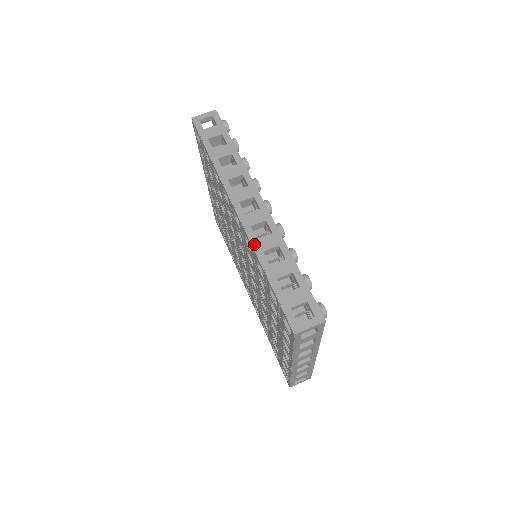
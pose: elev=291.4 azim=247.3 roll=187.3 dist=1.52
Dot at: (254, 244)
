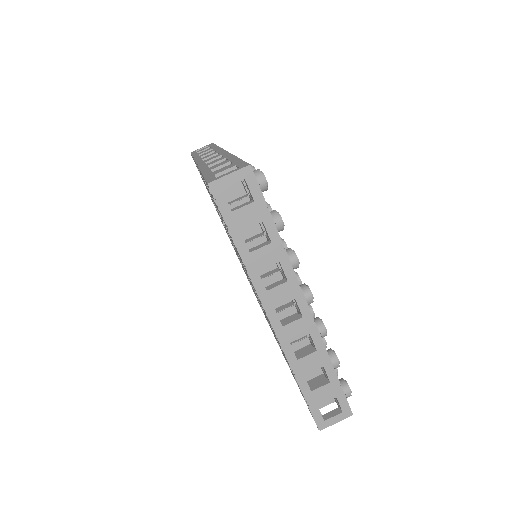
Dot at: (201, 167)
